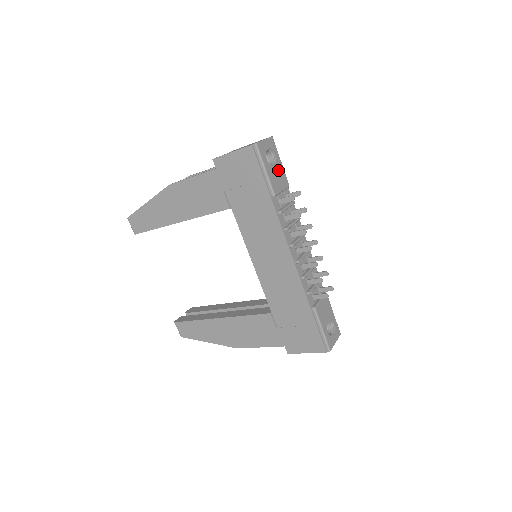
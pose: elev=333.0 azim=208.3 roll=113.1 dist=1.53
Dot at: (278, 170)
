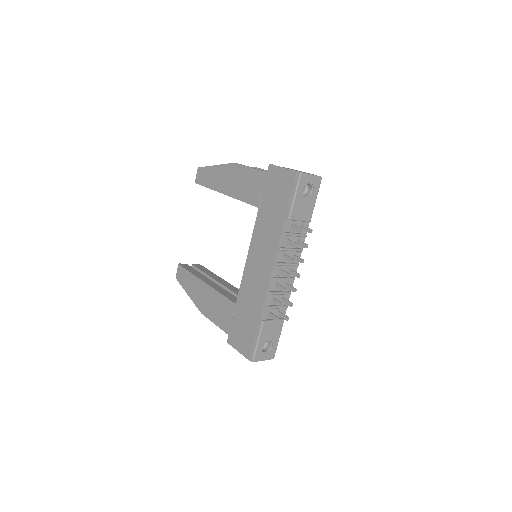
Dot at: (308, 204)
